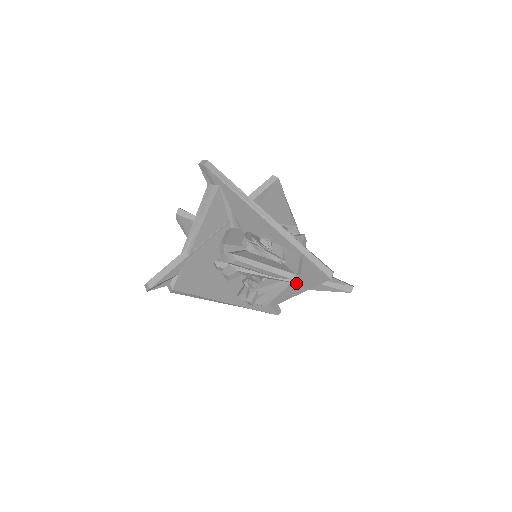
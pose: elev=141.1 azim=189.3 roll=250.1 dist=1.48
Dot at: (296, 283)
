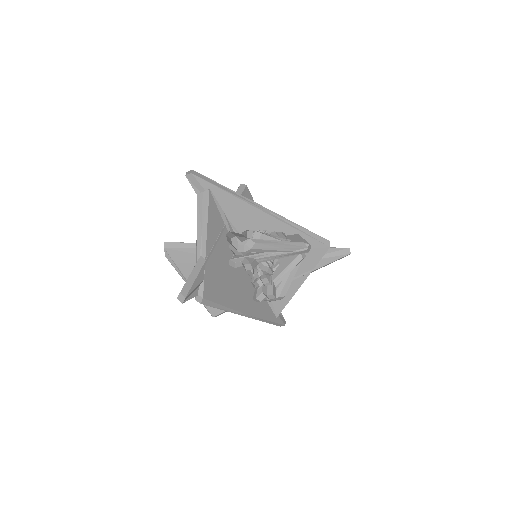
Dot at: (299, 270)
